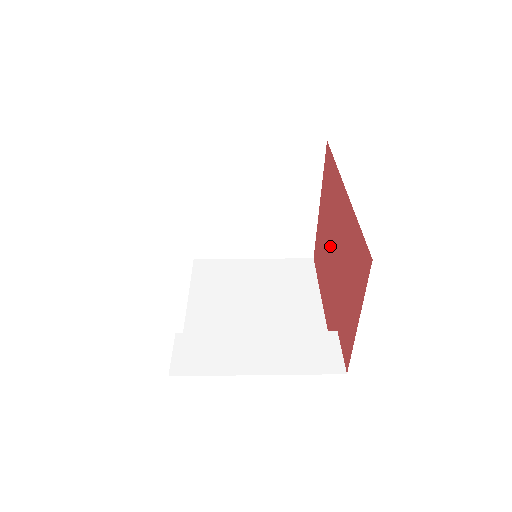
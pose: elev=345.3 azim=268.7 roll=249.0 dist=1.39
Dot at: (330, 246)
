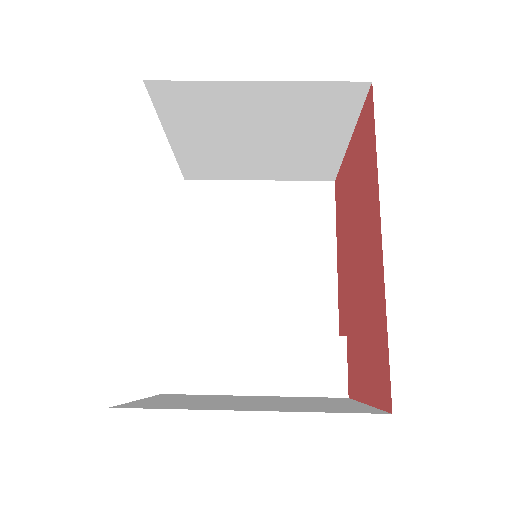
Dot at: (353, 235)
